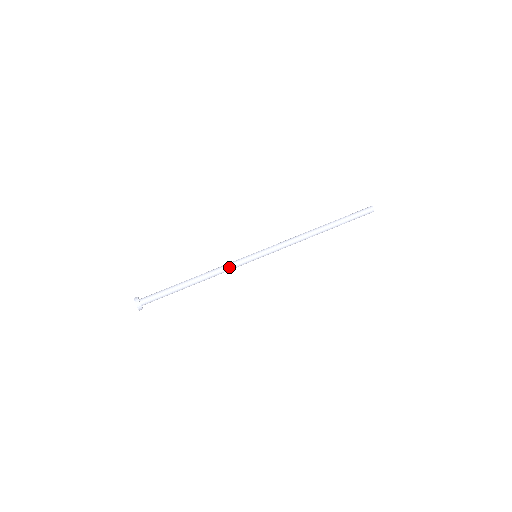
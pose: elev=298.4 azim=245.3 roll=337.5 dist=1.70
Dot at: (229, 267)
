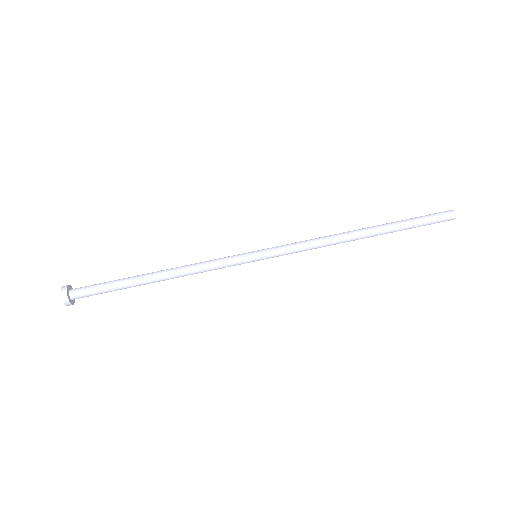
Dot at: (211, 267)
